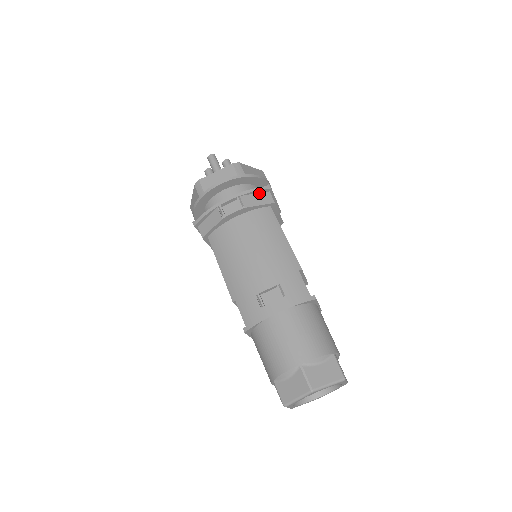
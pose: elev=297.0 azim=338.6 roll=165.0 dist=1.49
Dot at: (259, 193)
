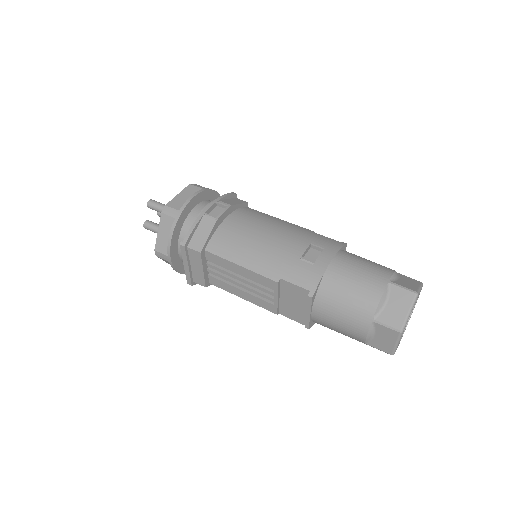
Dot at: (230, 199)
